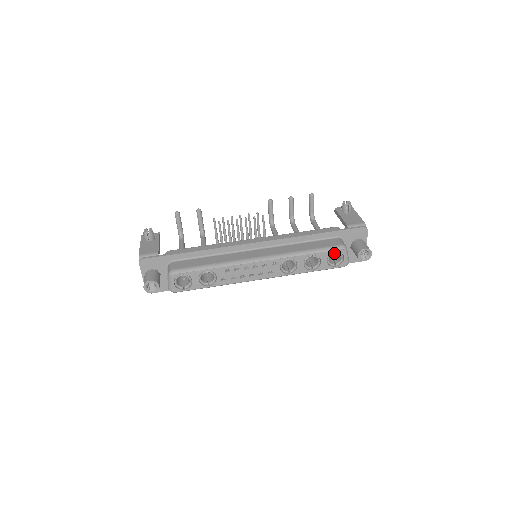
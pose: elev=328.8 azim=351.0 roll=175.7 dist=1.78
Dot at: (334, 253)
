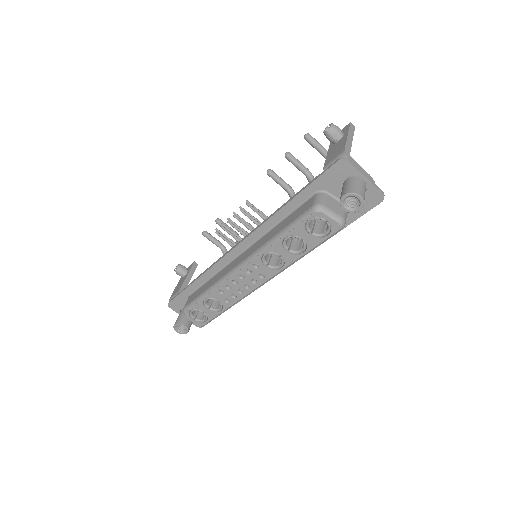
Dot at: (309, 222)
